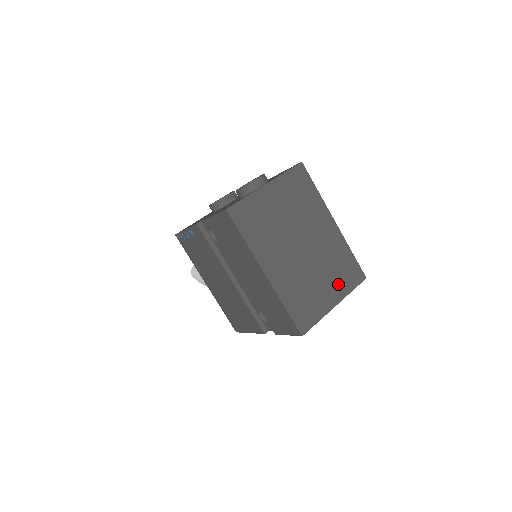
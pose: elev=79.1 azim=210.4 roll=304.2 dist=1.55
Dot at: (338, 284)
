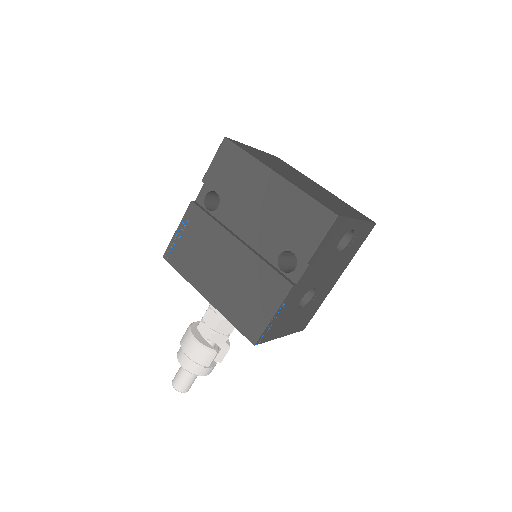
Dot at: (351, 212)
